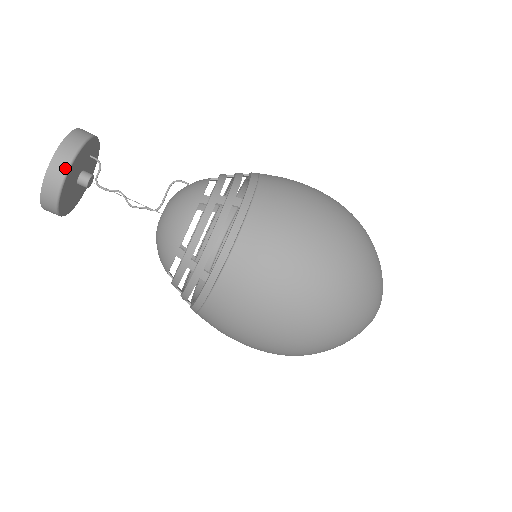
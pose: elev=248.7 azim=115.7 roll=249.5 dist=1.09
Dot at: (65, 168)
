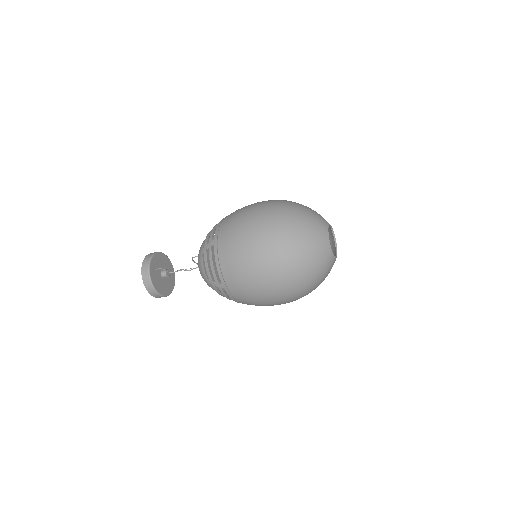
Dot at: (159, 295)
